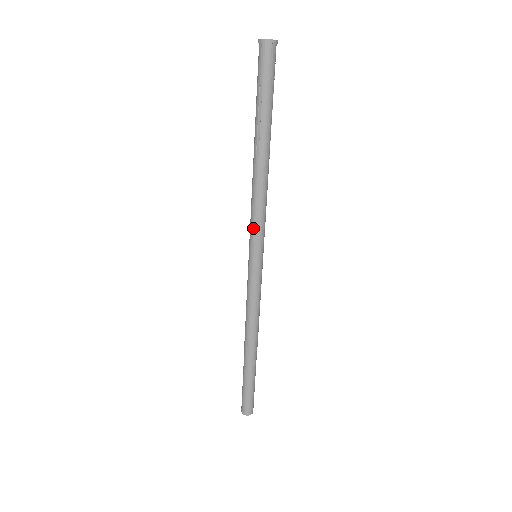
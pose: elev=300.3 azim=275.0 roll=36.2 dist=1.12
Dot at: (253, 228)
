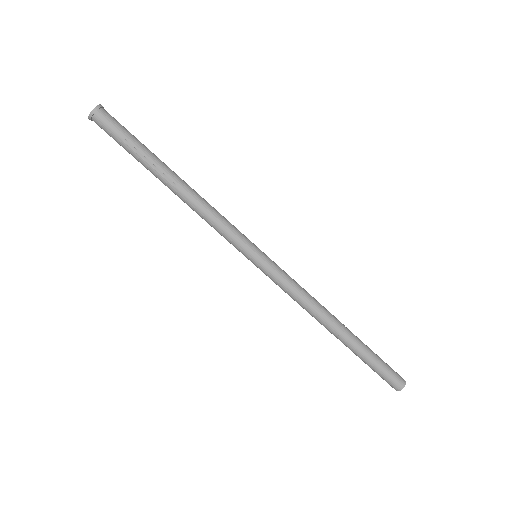
Dot at: (230, 236)
